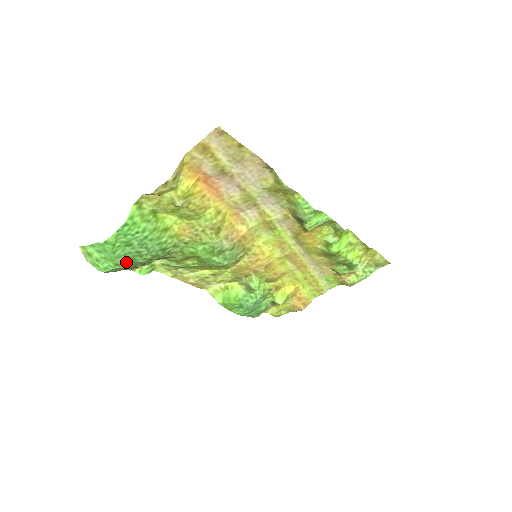
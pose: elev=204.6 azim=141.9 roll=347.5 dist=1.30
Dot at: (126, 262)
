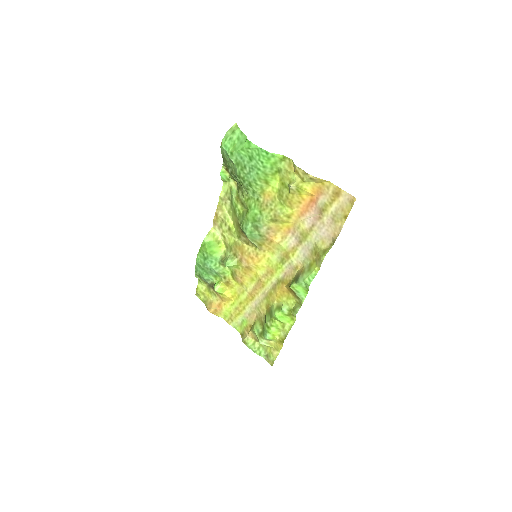
Dot at: (235, 160)
